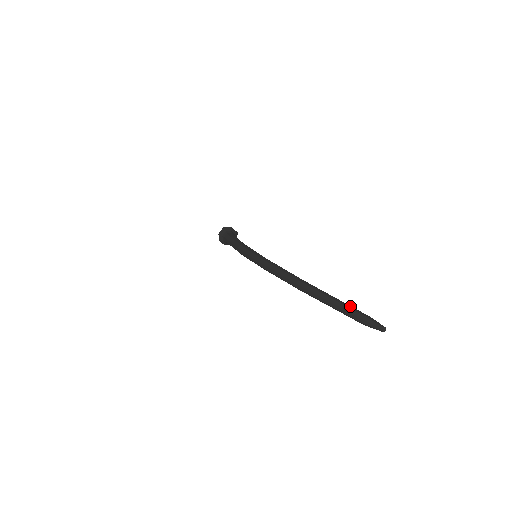
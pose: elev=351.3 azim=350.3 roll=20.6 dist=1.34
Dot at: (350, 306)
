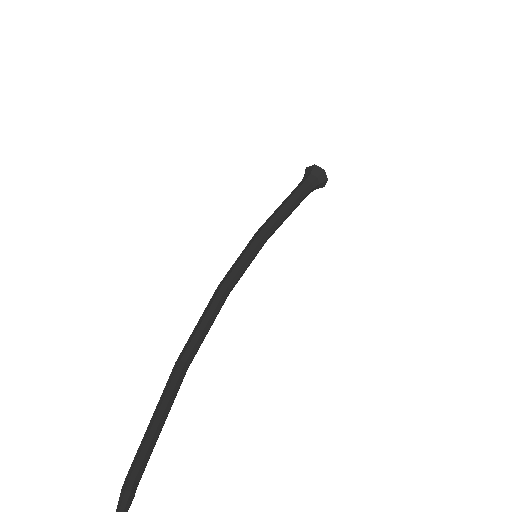
Dot at: (137, 456)
